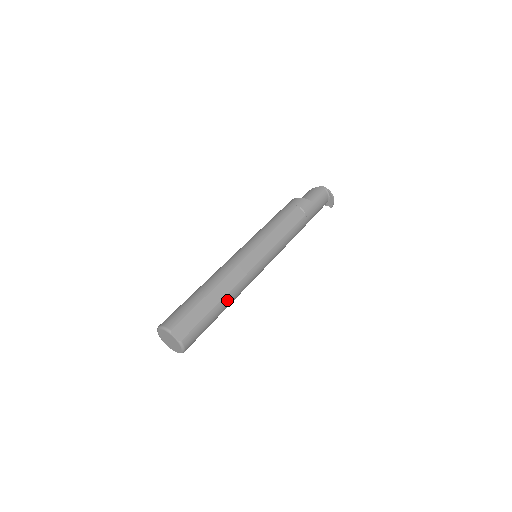
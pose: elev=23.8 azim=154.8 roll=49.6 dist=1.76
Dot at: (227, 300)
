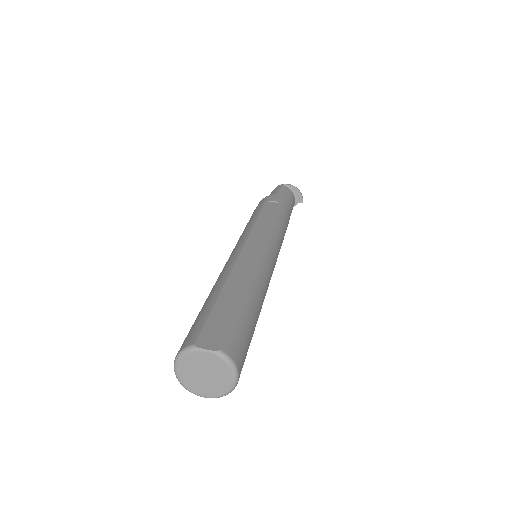
Dot at: (253, 290)
